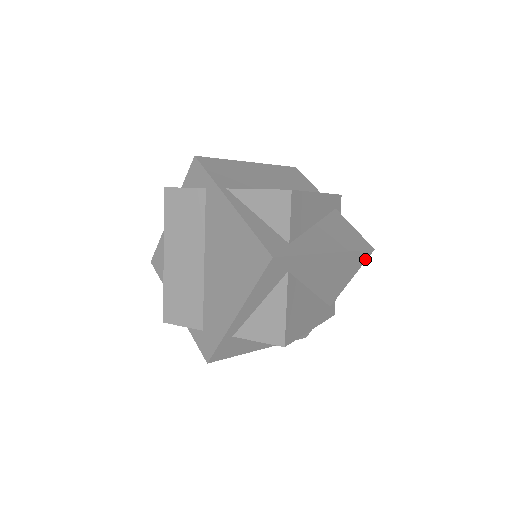
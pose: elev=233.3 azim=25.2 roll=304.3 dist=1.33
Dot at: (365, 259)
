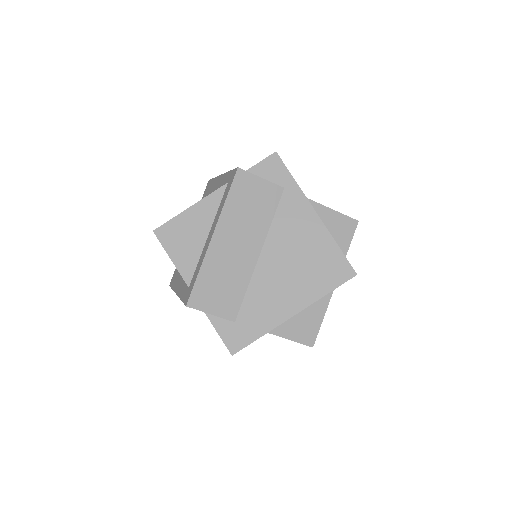
Dot at: occluded
